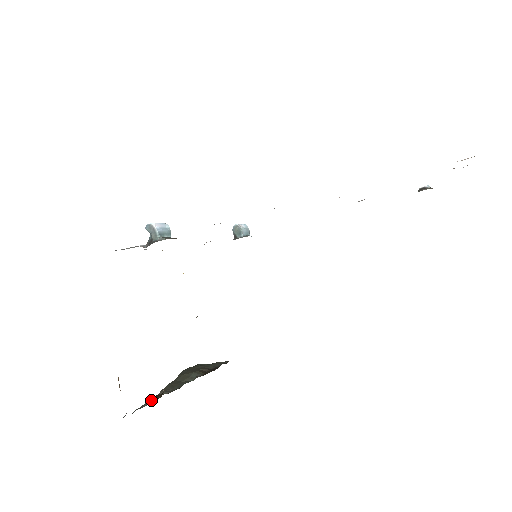
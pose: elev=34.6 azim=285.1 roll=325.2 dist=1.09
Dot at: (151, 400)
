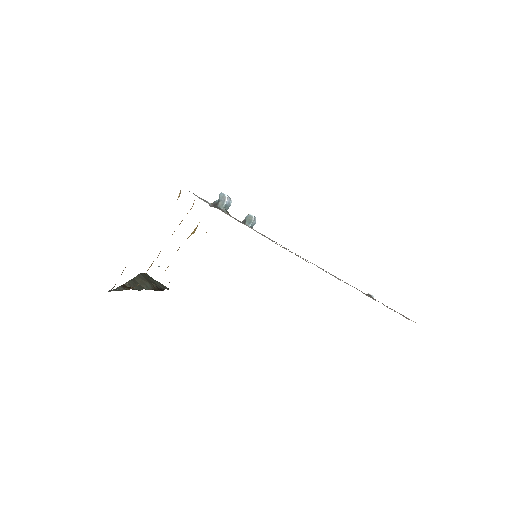
Dot at: (122, 288)
